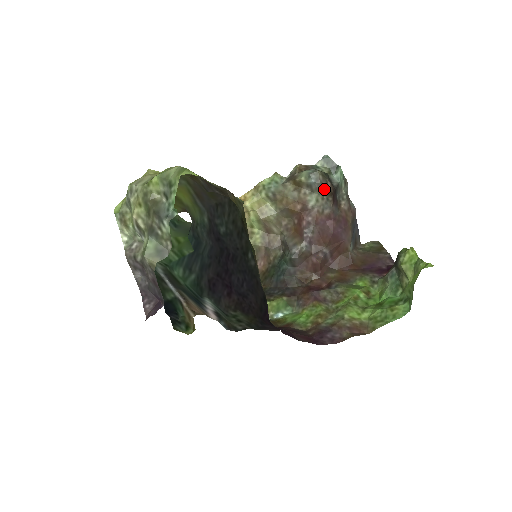
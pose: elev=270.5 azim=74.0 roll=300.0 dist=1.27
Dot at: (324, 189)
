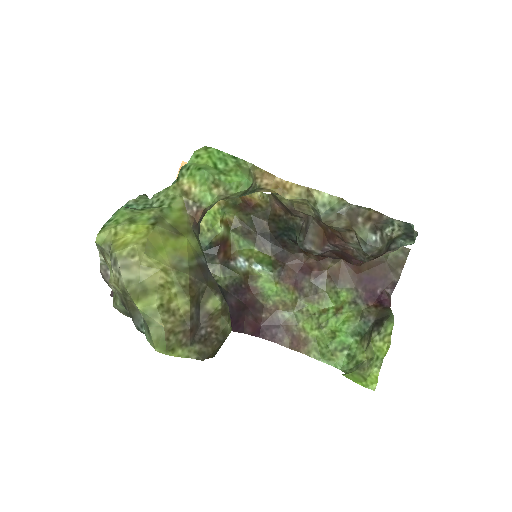
Dot at: occluded
